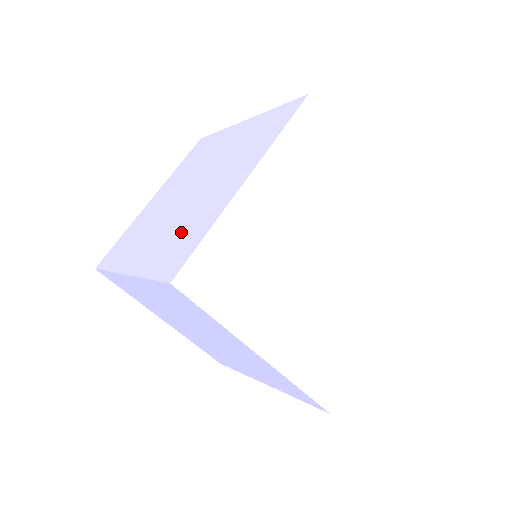
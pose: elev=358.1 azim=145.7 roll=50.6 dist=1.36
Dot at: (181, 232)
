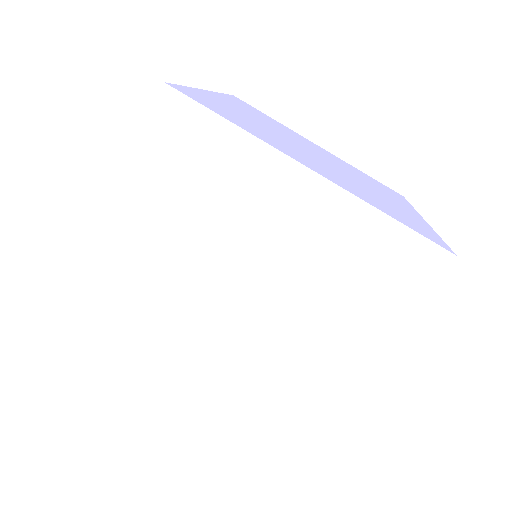
Dot at: occluded
